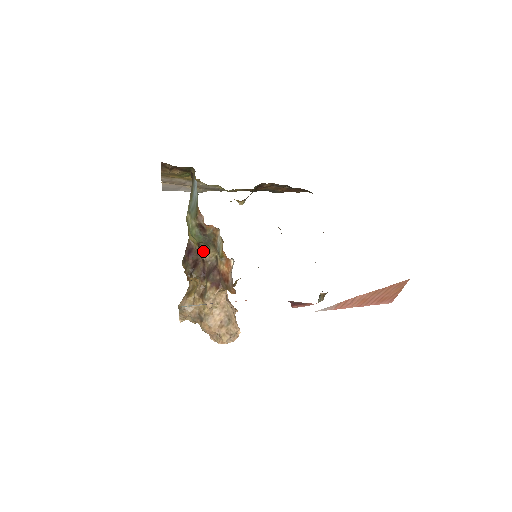
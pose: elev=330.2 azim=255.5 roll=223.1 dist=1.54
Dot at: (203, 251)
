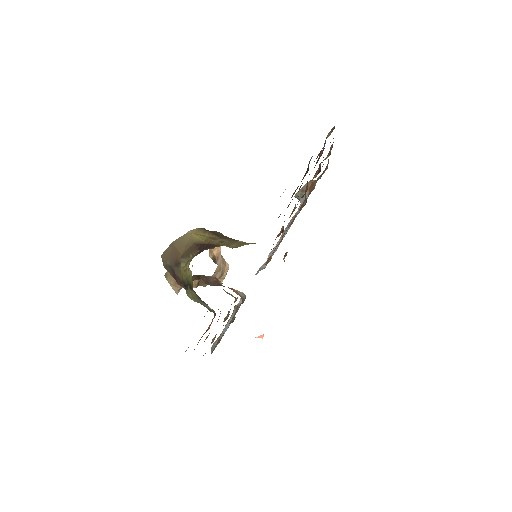
Dot at: occluded
